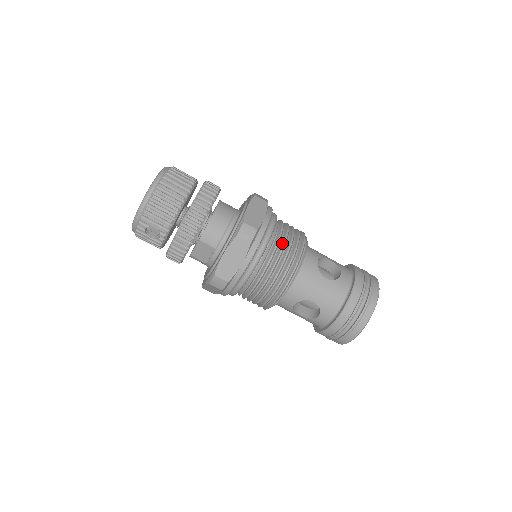
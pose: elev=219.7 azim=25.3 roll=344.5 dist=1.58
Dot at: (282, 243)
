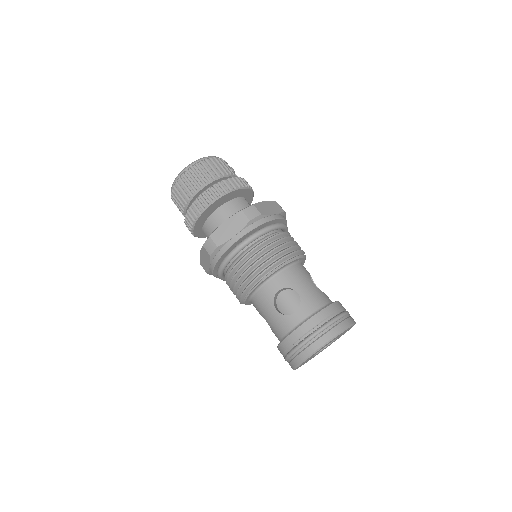
Dot at: (244, 263)
